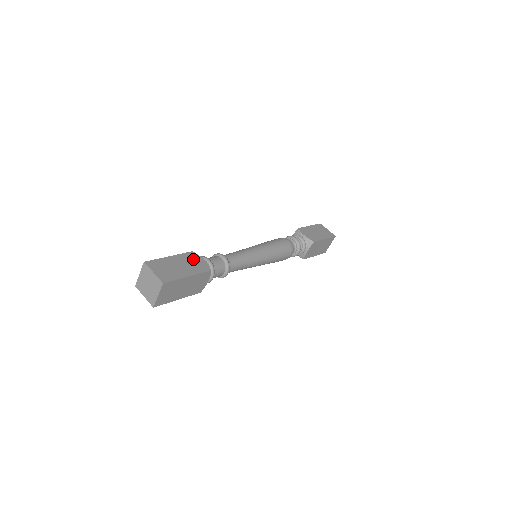
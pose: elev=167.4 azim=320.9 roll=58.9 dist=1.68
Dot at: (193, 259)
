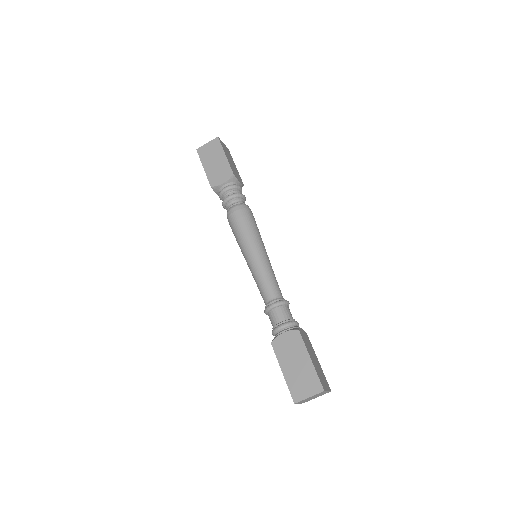
Dot at: (284, 346)
